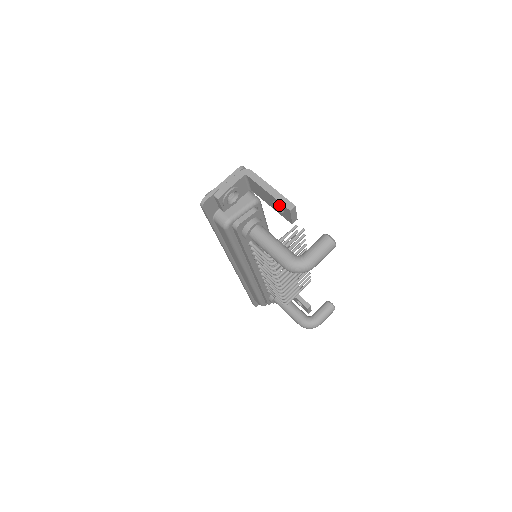
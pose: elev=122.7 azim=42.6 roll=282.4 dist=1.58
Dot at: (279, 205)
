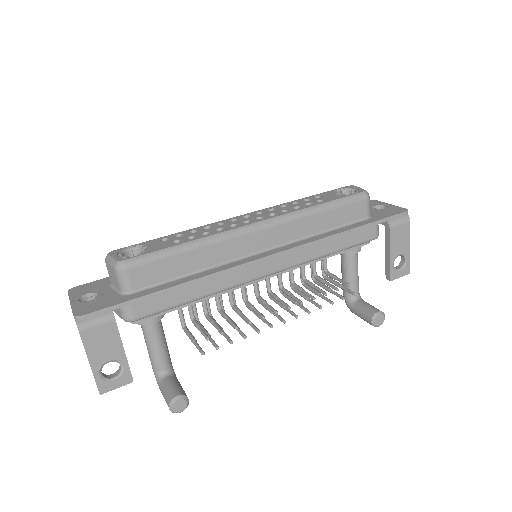
Dot at: (118, 362)
